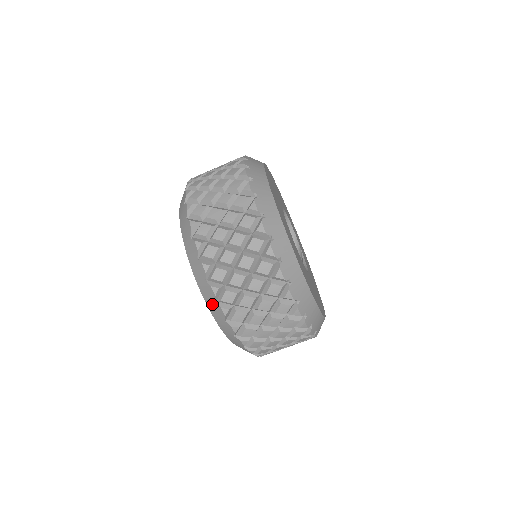
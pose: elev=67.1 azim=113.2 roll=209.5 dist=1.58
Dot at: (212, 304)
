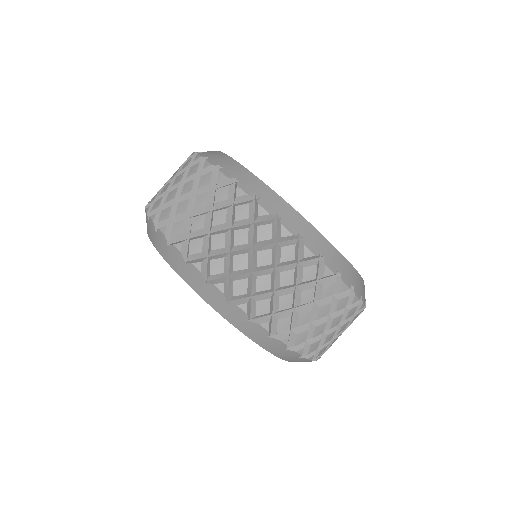
Dot at: (150, 229)
